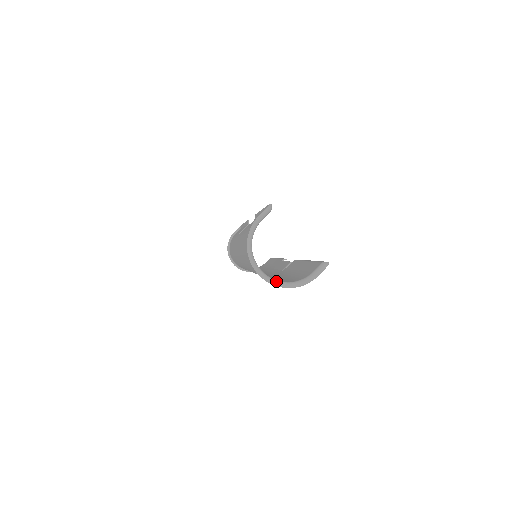
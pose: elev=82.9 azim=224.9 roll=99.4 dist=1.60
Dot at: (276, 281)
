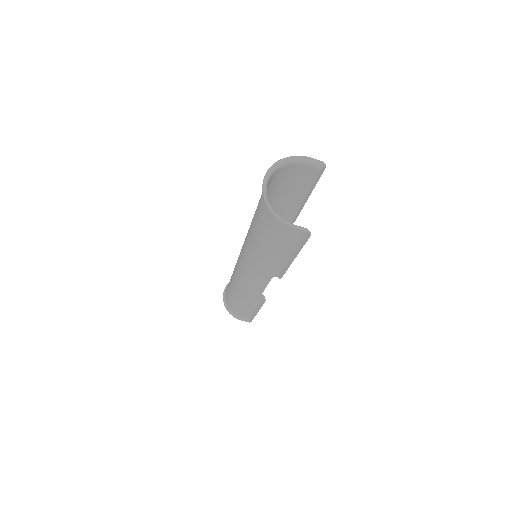
Dot at: occluded
